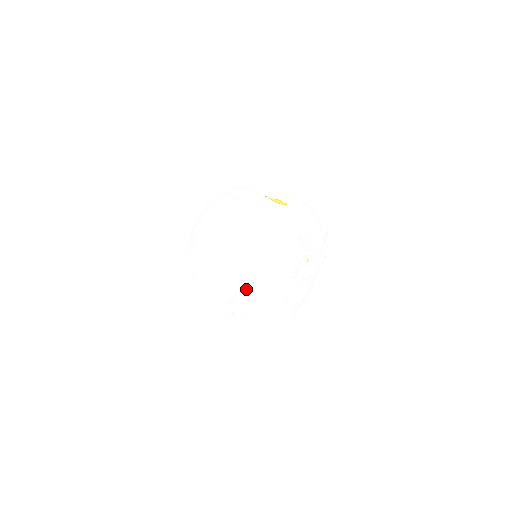
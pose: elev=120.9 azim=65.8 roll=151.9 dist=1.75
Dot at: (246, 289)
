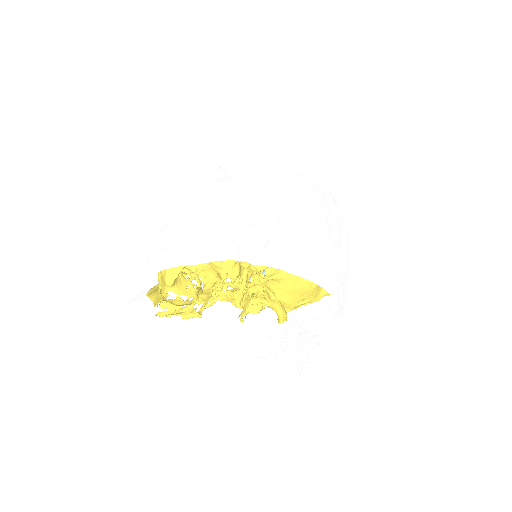
Dot at: (273, 193)
